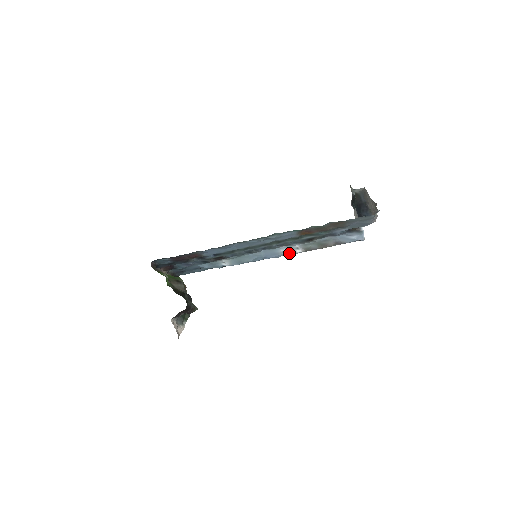
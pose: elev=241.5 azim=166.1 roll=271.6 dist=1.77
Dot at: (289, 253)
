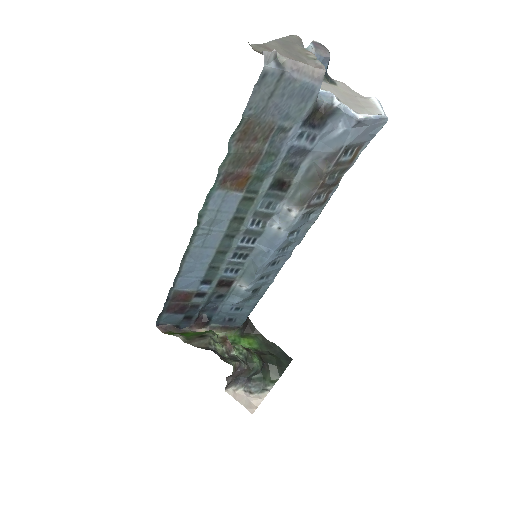
Dot at: (287, 225)
